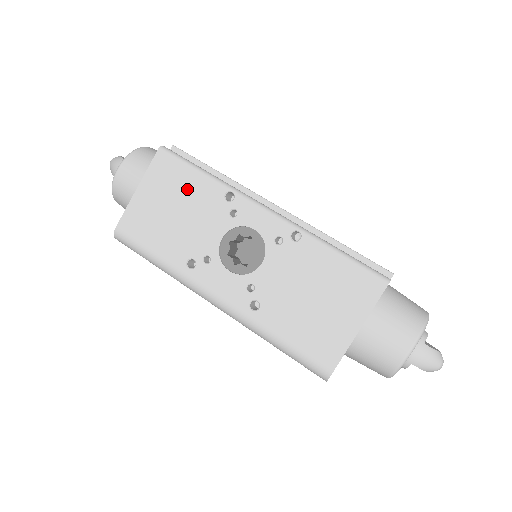
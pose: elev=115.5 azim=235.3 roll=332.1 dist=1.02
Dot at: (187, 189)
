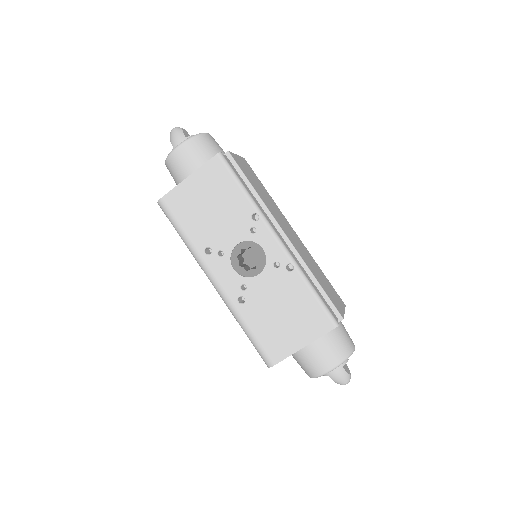
Dot at: (226, 196)
